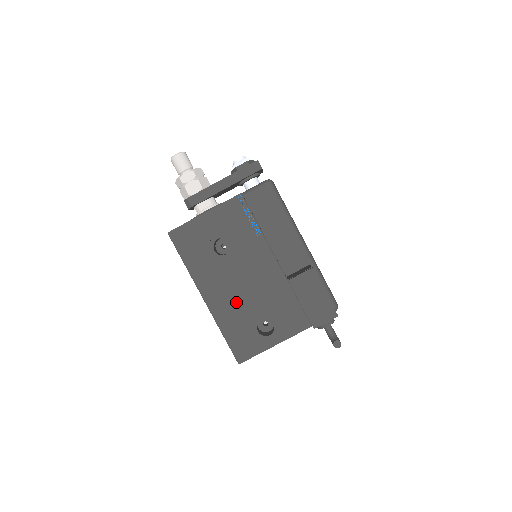
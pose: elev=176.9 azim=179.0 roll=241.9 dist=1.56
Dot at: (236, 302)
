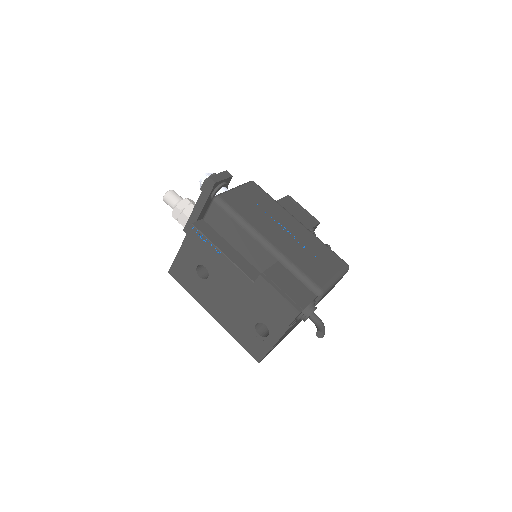
Dot at: (232, 314)
